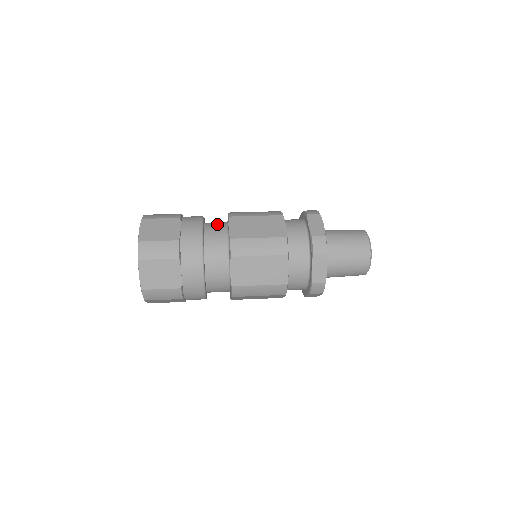
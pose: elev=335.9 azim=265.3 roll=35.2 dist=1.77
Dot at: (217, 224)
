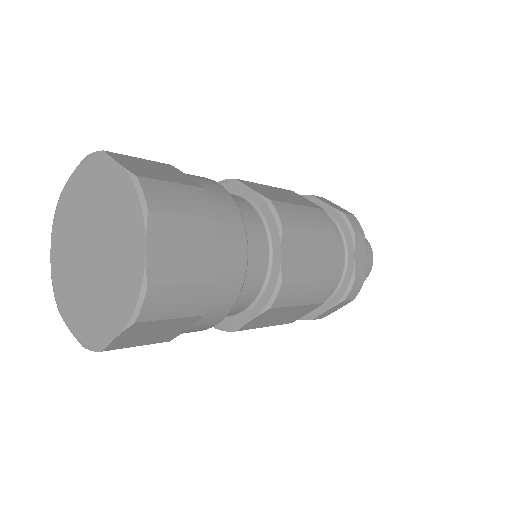
Dot at: occluded
